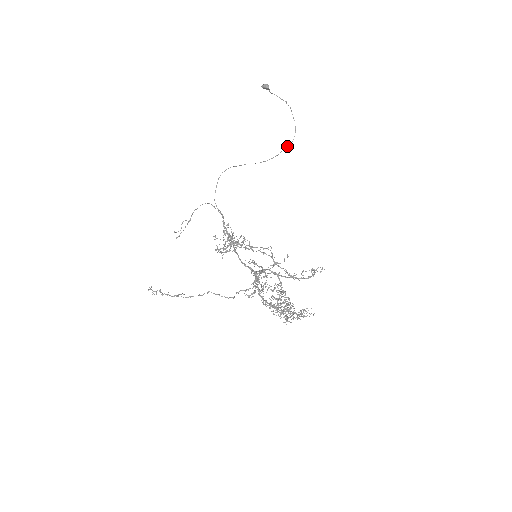
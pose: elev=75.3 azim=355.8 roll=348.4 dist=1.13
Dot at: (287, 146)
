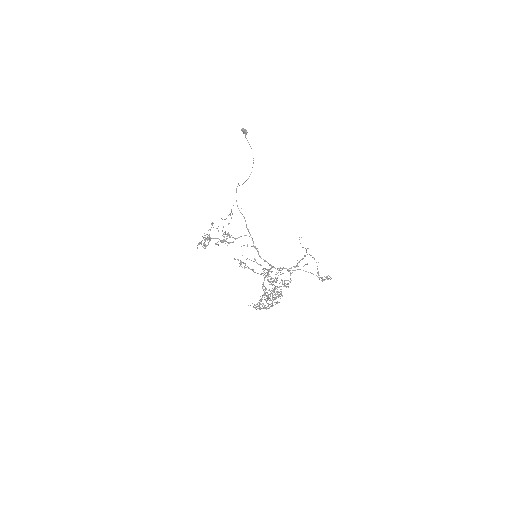
Dot at: (246, 180)
